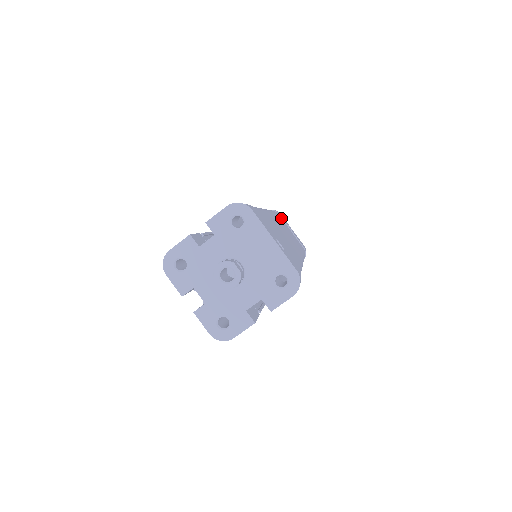
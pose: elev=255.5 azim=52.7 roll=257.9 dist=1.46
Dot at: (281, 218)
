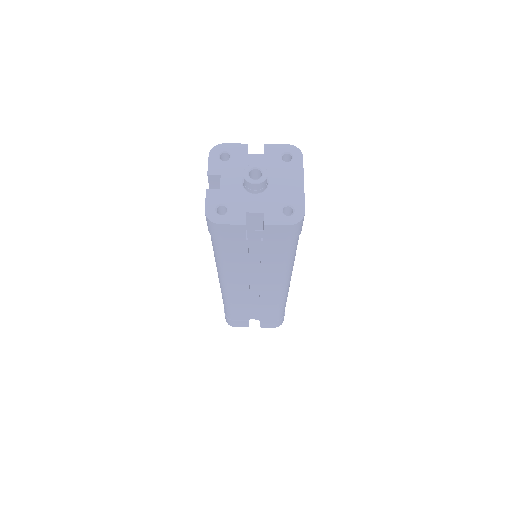
Dot at: occluded
